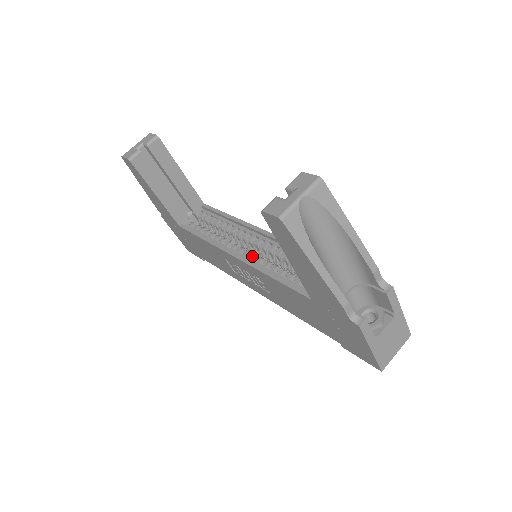
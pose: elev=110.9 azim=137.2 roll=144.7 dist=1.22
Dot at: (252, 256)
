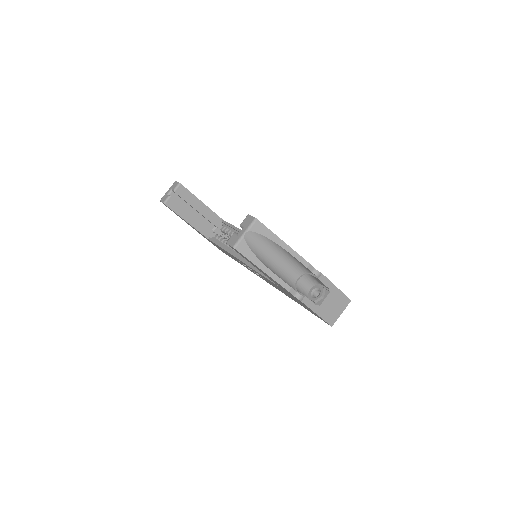
Dot at: occluded
